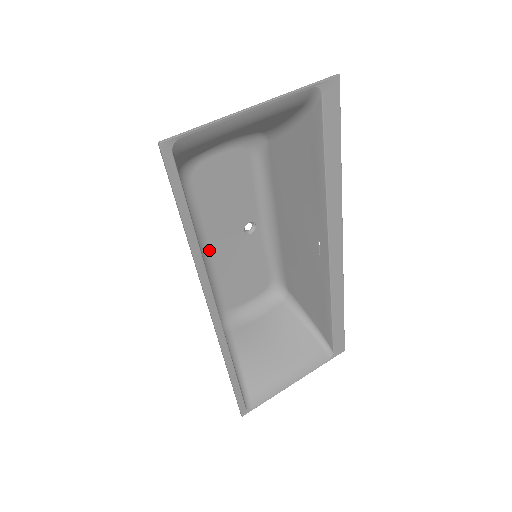
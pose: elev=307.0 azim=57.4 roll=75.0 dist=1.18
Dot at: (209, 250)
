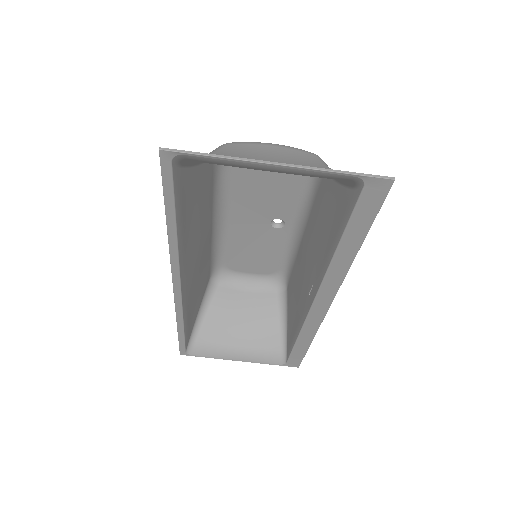
Dot at: (228, 219)
